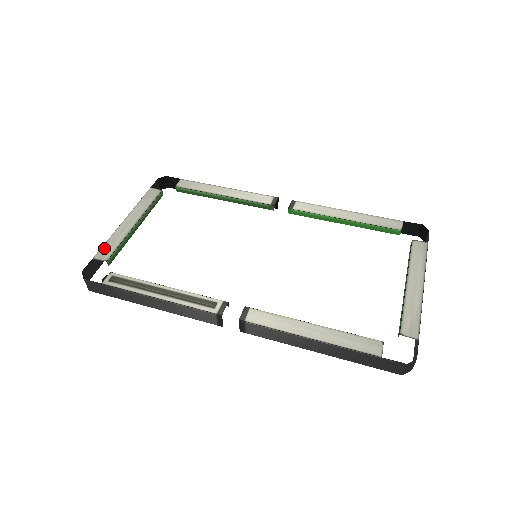
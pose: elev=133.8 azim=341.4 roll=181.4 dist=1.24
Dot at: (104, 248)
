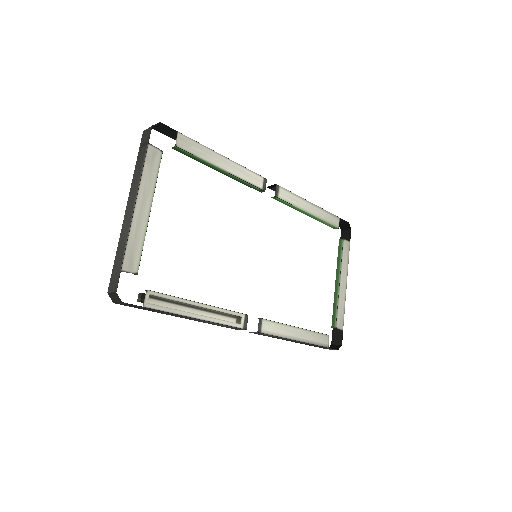
Dot at: (128, 253)
